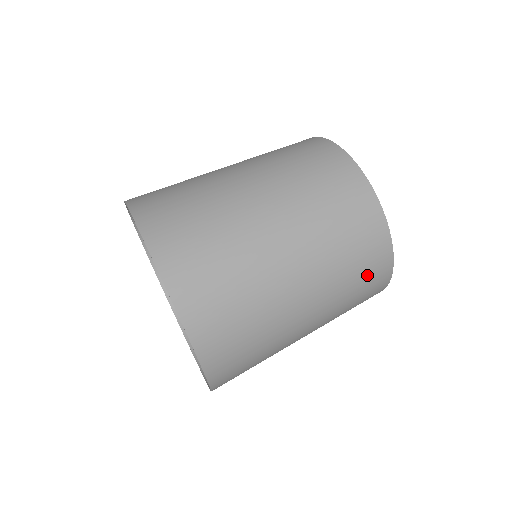
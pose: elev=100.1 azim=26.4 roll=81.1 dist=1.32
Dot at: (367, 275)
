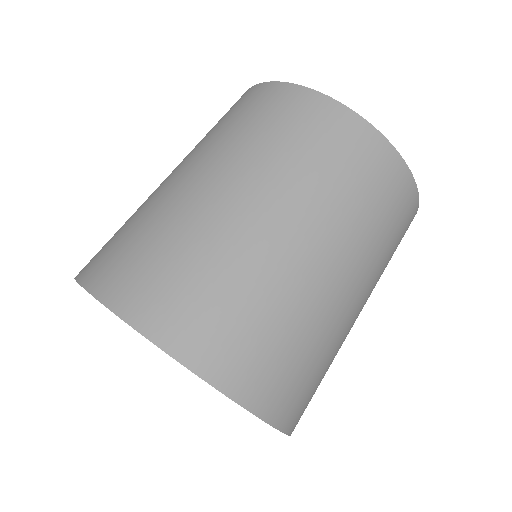
Dot at: (387, 199)
